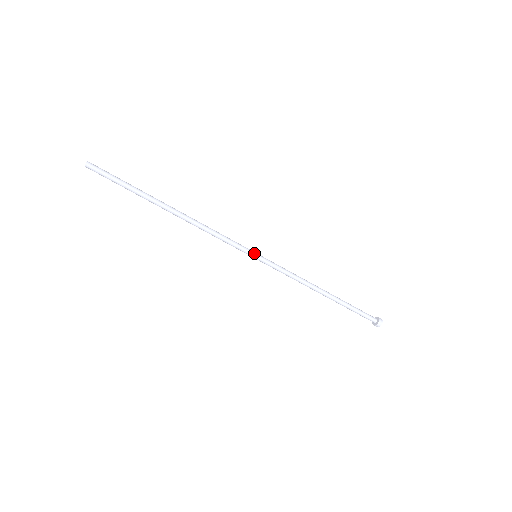
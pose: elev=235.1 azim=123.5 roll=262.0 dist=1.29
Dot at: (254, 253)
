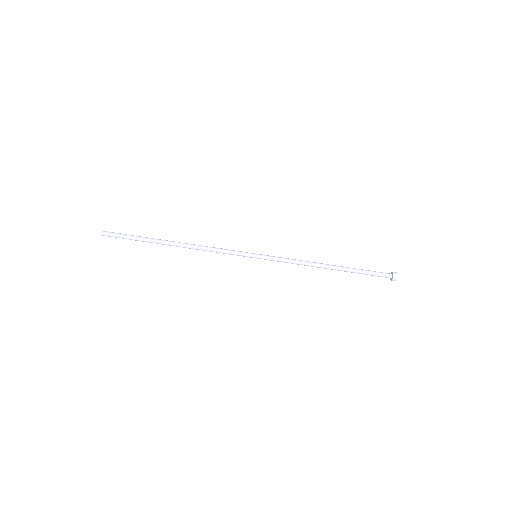
Dot at: (253, 253)
